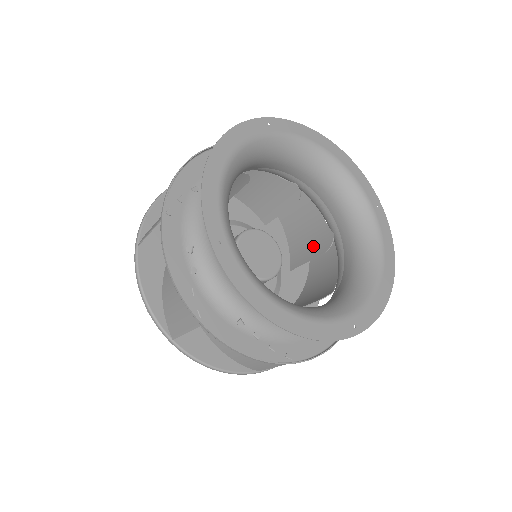
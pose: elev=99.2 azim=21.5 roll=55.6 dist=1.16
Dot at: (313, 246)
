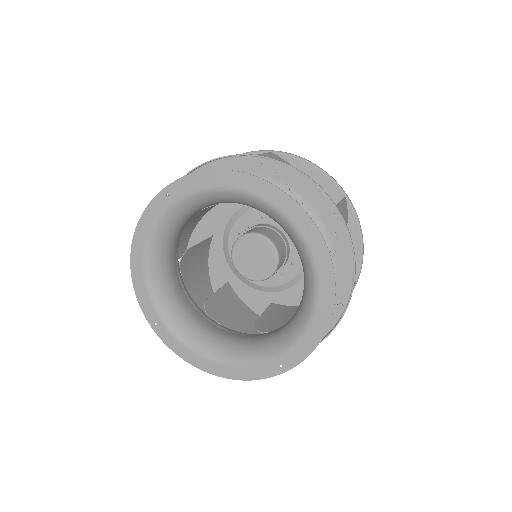
Dot at: occluded
